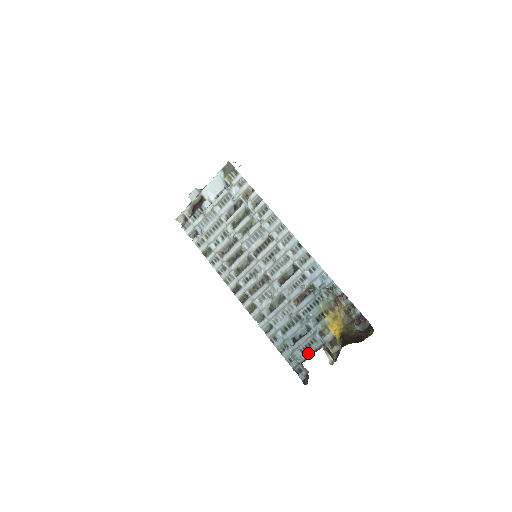
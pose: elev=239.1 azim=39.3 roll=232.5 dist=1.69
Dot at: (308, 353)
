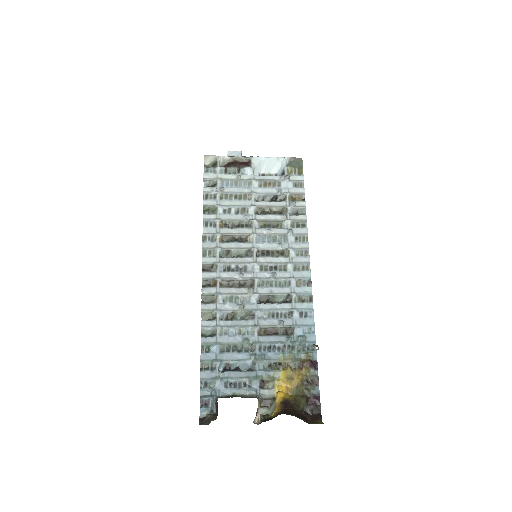
Dot at: (232, 392)
